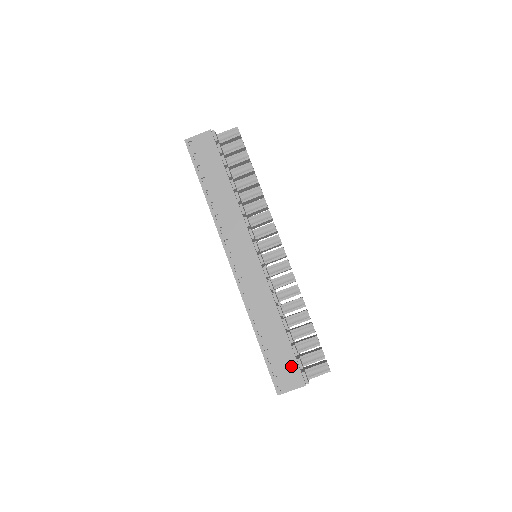
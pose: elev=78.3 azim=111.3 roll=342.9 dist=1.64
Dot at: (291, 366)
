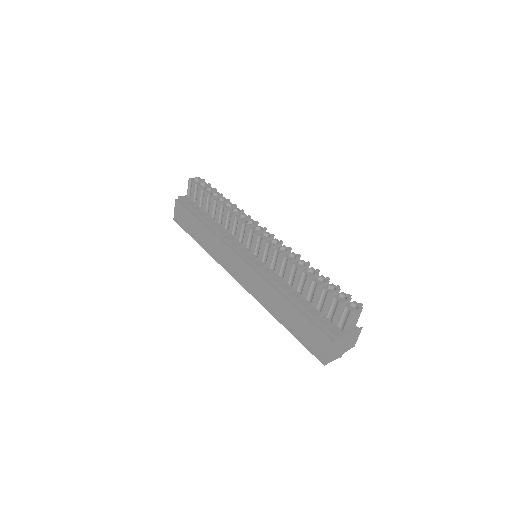
Dot at: (313, 332)
